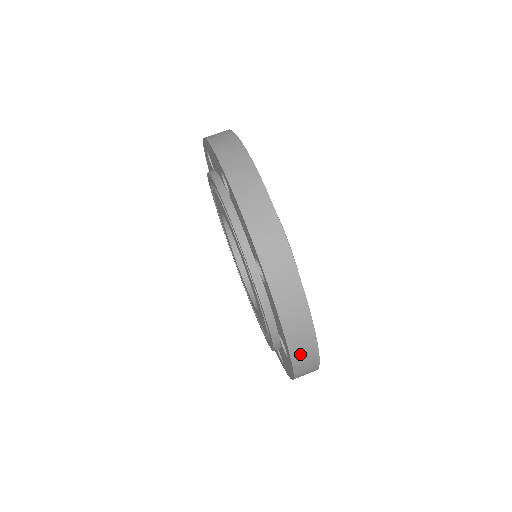
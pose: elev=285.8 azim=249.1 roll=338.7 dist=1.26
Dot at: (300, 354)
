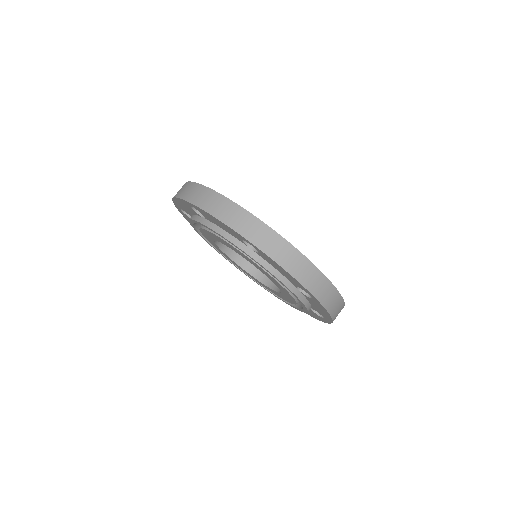
Dot at: (314, 285)
